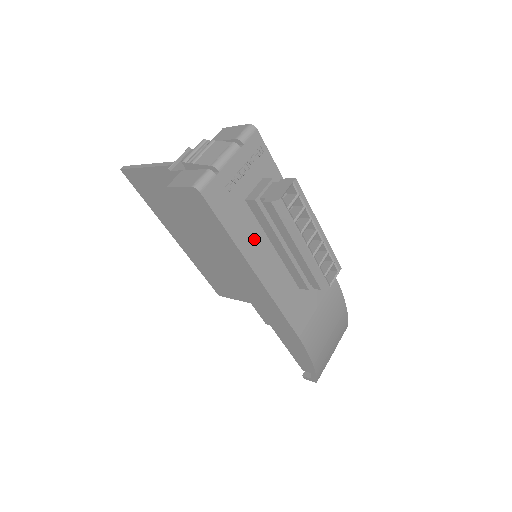
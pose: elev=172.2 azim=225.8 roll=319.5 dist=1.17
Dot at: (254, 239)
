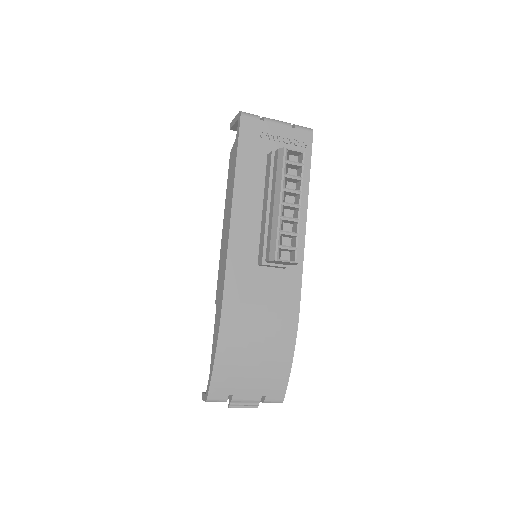
Dot at: (252, 183)
